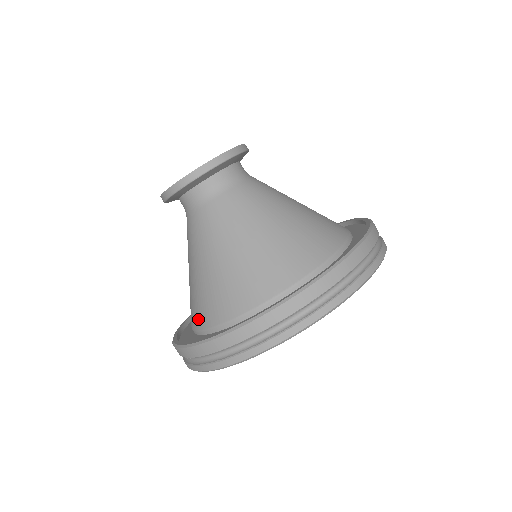
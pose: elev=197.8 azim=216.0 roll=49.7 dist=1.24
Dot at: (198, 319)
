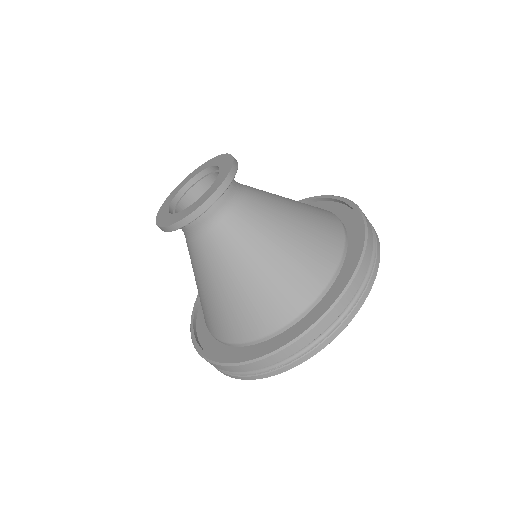
Dot at: (210, 328)
